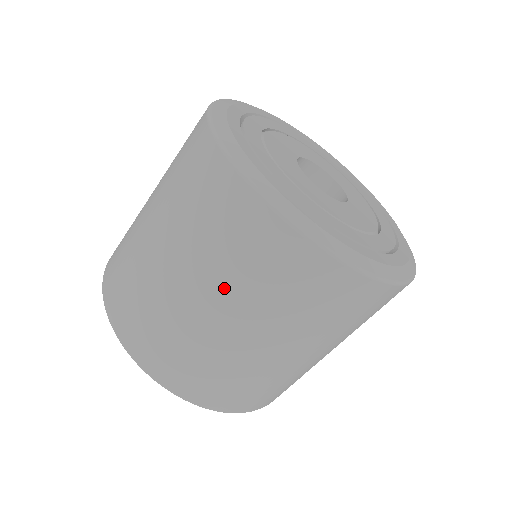
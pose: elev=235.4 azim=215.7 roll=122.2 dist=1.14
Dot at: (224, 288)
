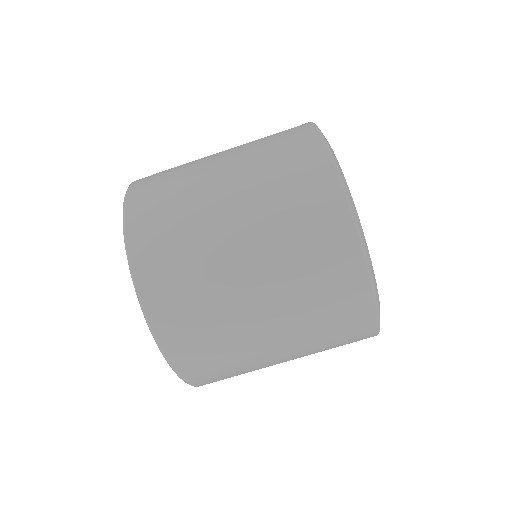
Dot at: (302, 344)
